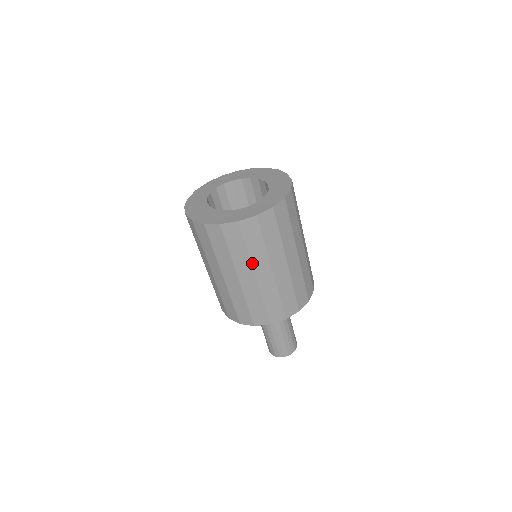
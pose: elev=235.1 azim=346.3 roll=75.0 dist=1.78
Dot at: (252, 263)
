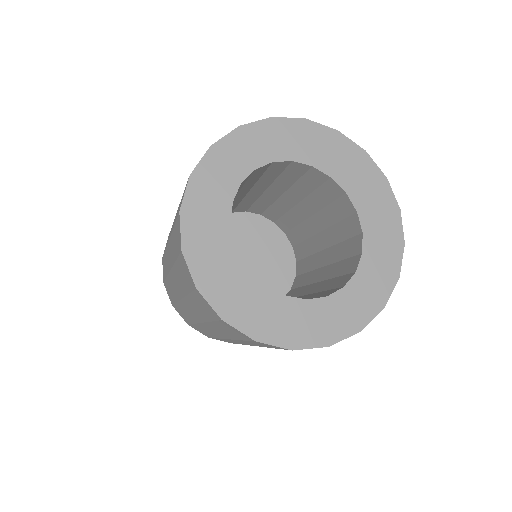
Dot at: occluded
